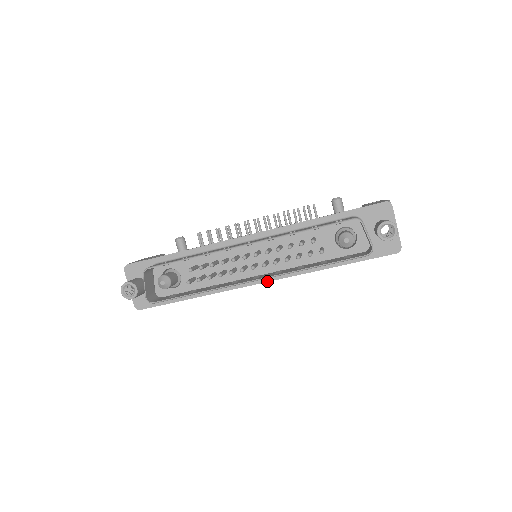
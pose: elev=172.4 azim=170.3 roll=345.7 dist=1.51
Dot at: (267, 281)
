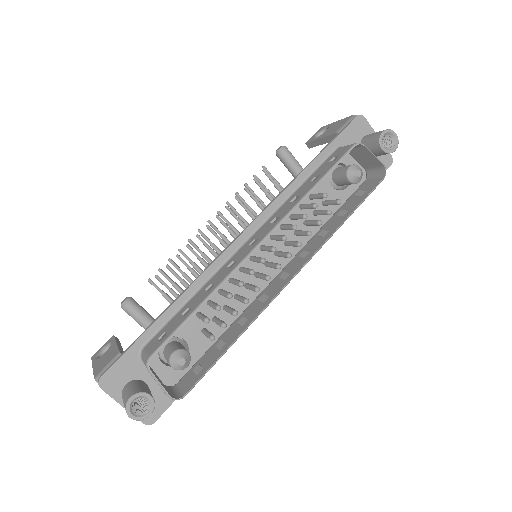
Dot at: occluded
